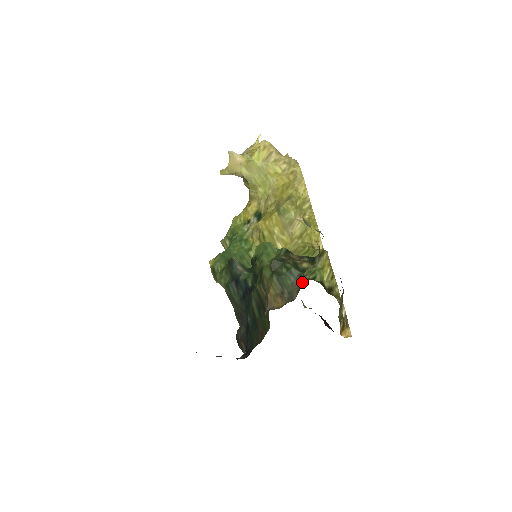
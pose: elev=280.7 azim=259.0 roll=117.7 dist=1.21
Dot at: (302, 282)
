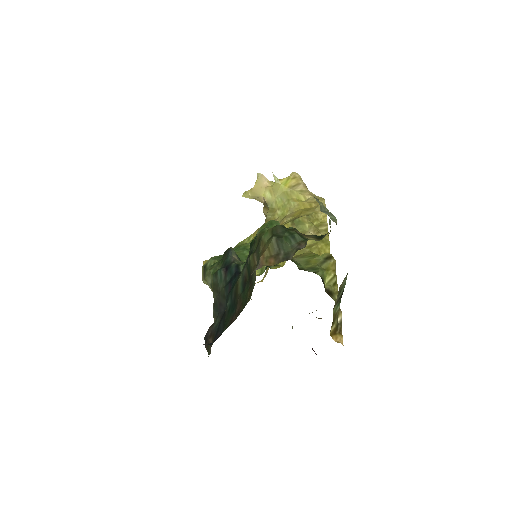
Dot at: (303, 245)
